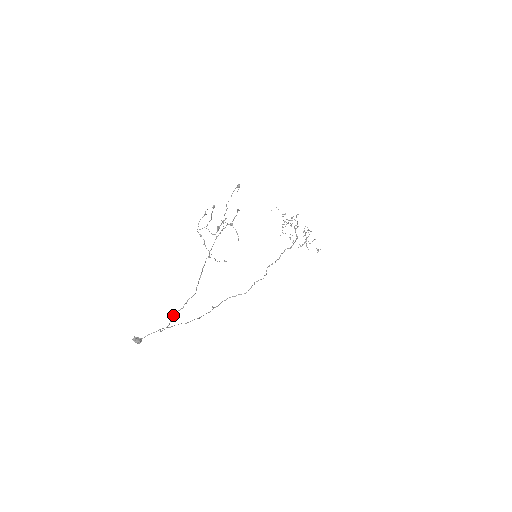
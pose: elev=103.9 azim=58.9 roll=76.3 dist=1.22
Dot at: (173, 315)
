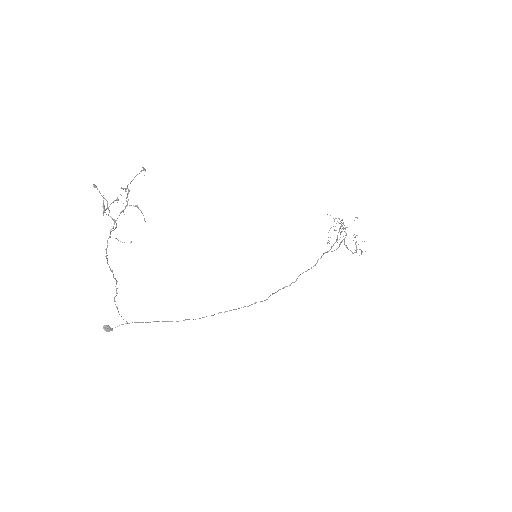
Dot at: (114, 301)
